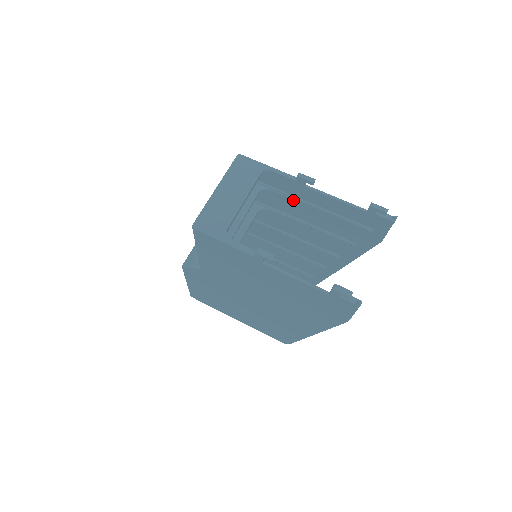
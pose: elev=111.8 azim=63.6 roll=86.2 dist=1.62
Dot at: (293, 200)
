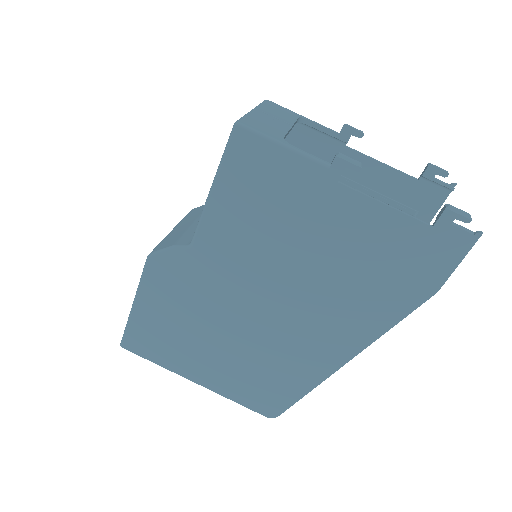
Dot at: occluded
